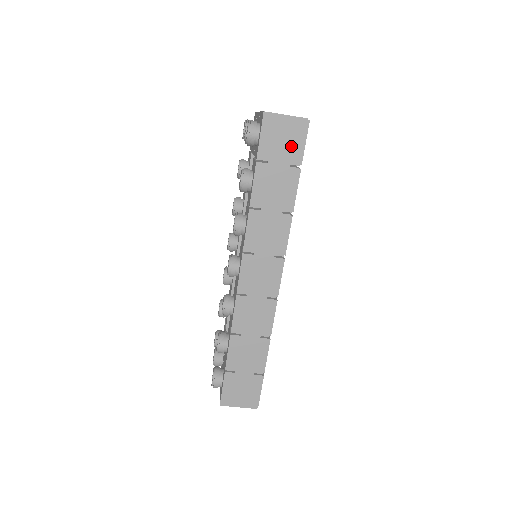
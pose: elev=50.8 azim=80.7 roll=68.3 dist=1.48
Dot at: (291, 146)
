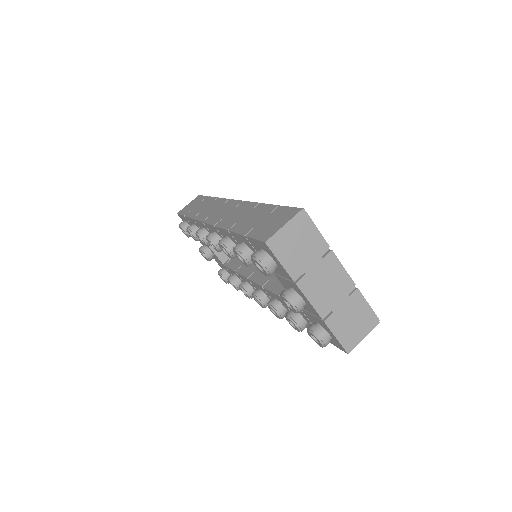
Dot at: (198, 201)
